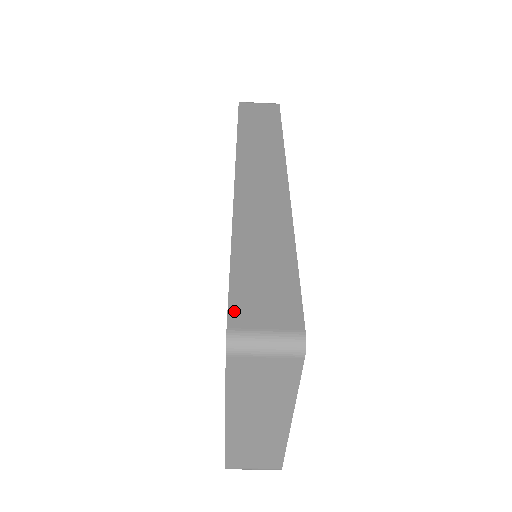
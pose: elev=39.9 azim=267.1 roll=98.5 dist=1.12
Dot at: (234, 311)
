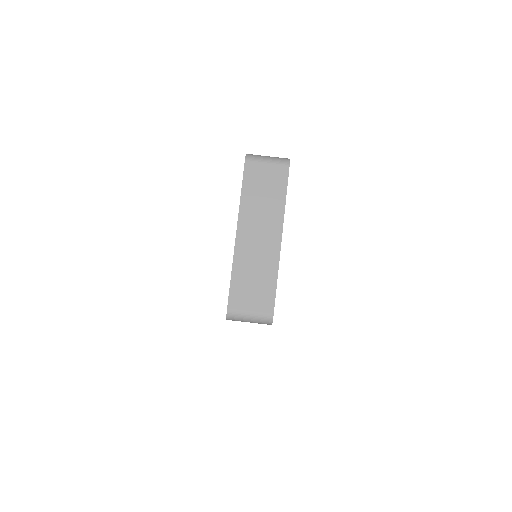
Dot at: occluded
